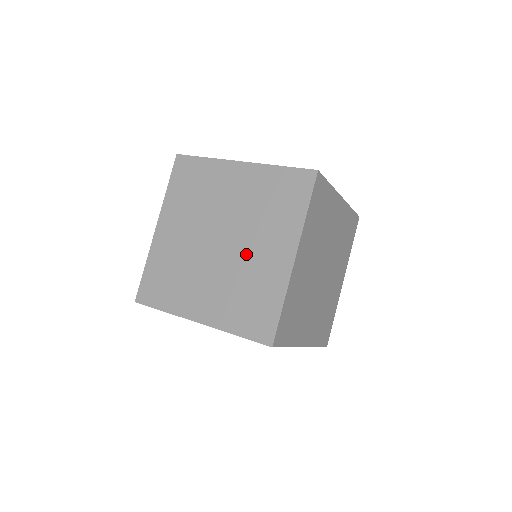
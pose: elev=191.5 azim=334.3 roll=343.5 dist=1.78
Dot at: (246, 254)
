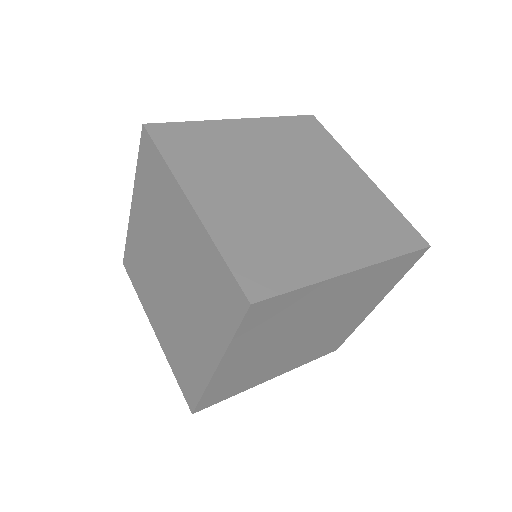
Dot at: (306, 219)
